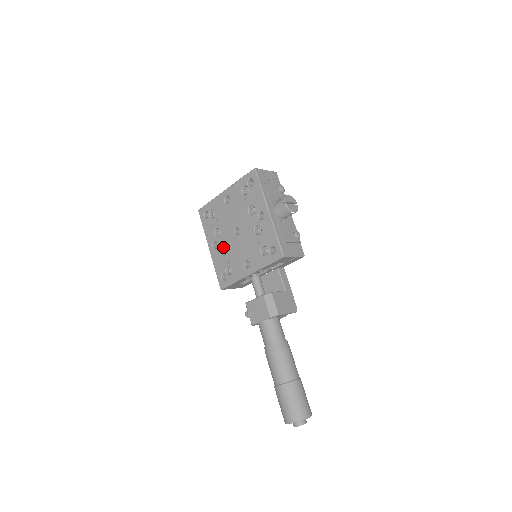
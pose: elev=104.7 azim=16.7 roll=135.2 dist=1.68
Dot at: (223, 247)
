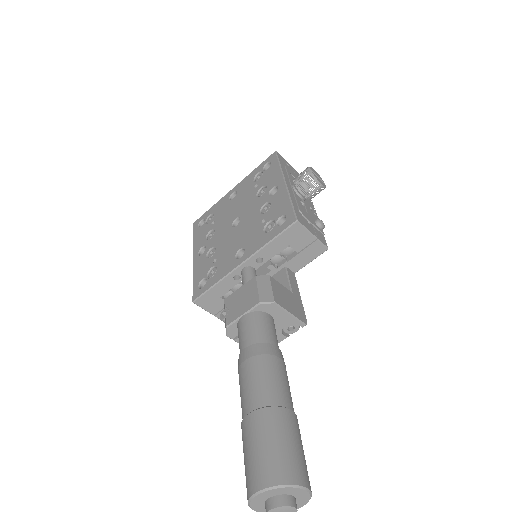
Dot at: (212, 250)
